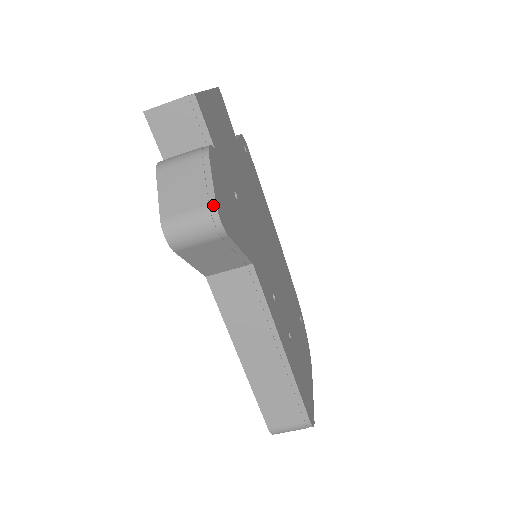
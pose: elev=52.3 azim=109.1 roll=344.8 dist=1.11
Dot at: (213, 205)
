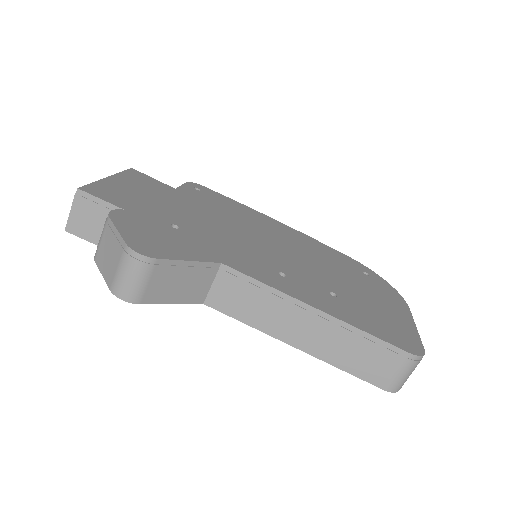
Dot at: (126, 247)
